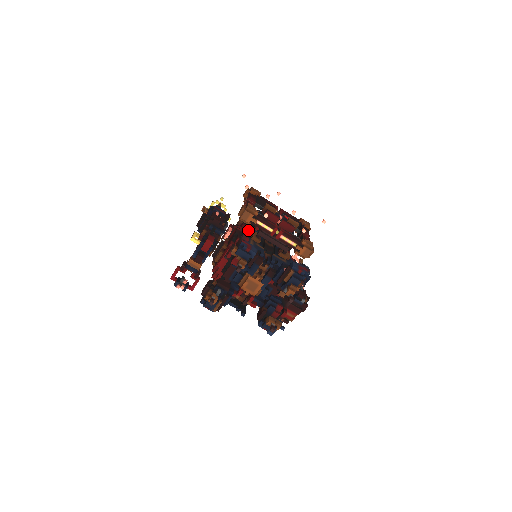
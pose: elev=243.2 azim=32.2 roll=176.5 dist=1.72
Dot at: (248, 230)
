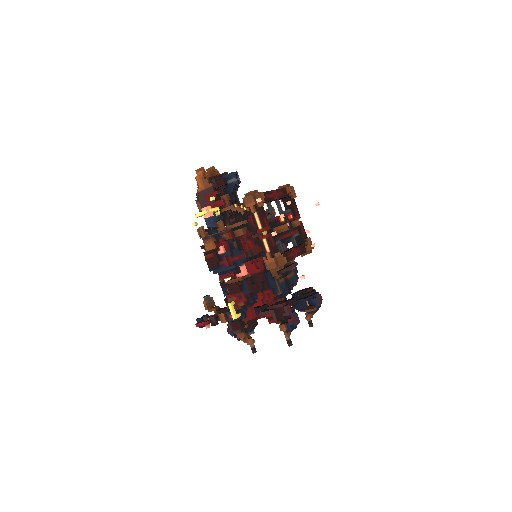
Dot at: occluded
